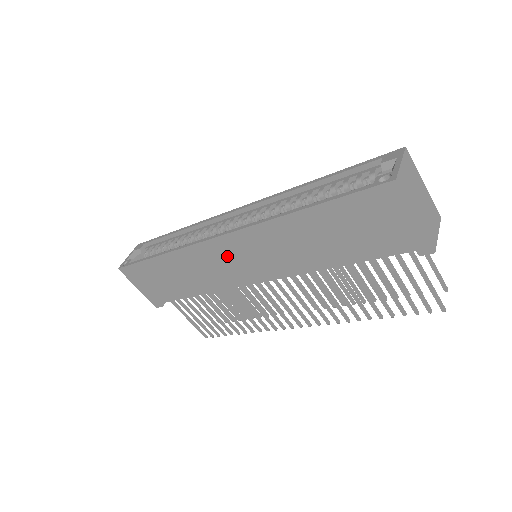
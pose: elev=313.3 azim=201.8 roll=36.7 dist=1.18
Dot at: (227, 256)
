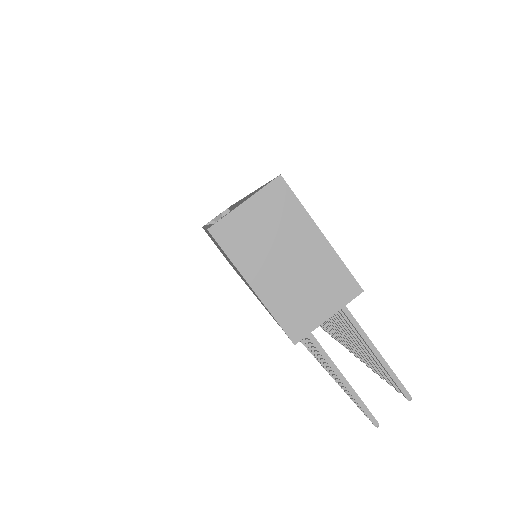
Dot at: occluded
